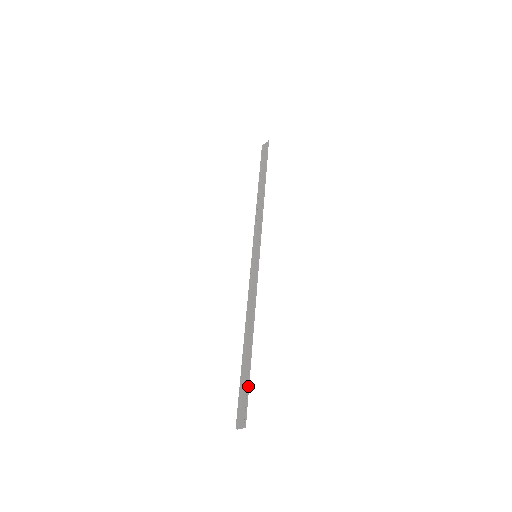
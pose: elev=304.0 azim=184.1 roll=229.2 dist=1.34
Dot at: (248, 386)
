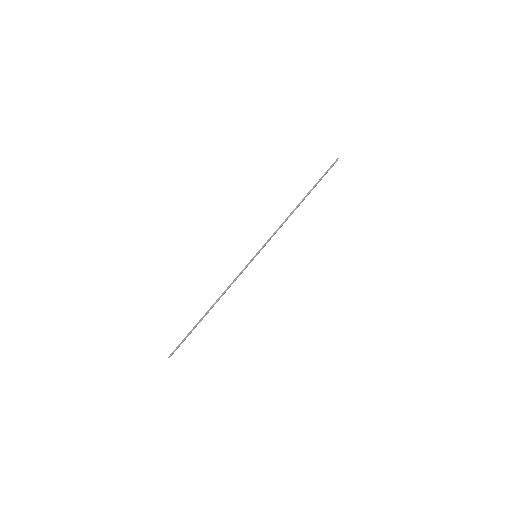
Dot at: (186, 337)
